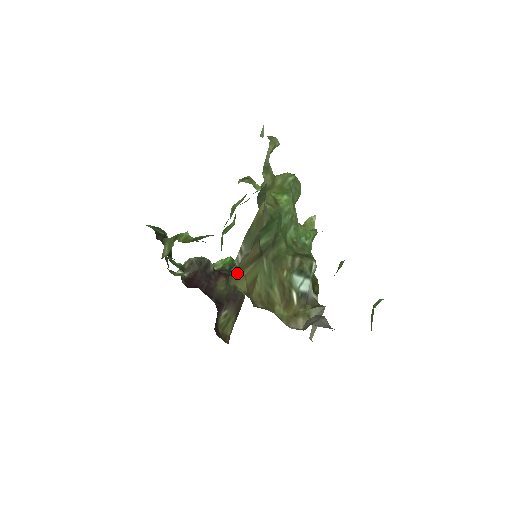
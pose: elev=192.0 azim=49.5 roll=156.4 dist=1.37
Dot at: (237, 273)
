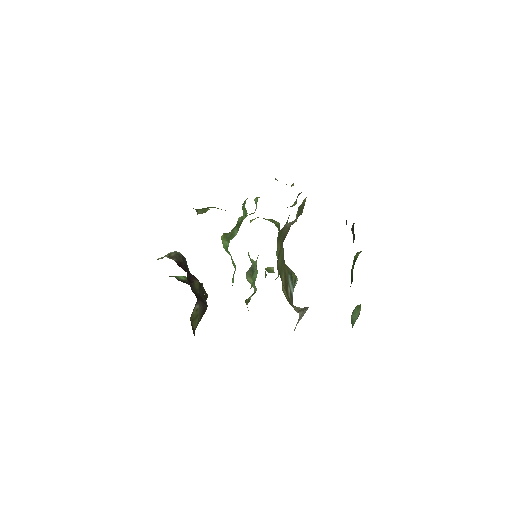
Dot at: (279, 235)
